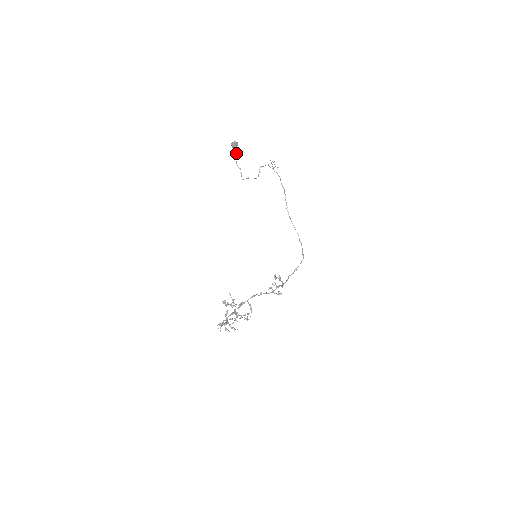
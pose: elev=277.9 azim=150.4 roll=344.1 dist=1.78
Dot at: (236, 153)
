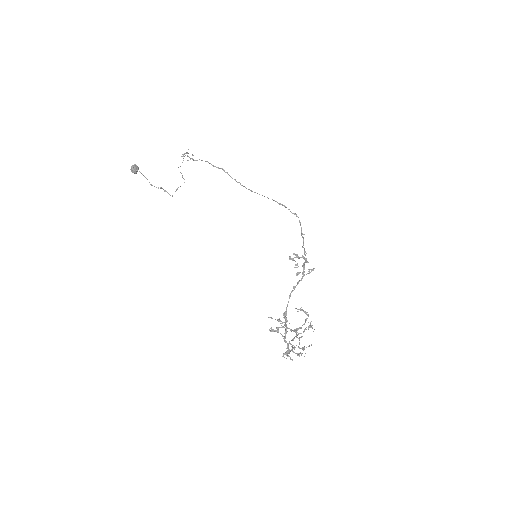
Dot at: occluded
